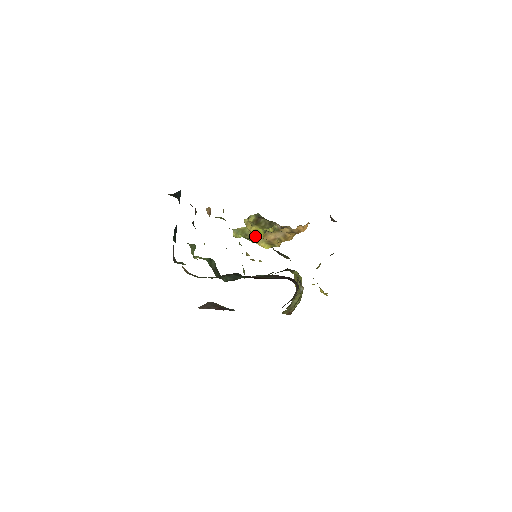
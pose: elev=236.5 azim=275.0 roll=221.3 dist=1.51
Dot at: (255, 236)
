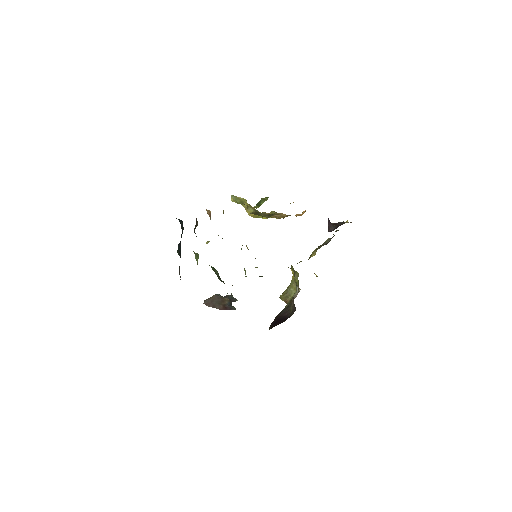
Dot at: occluded
